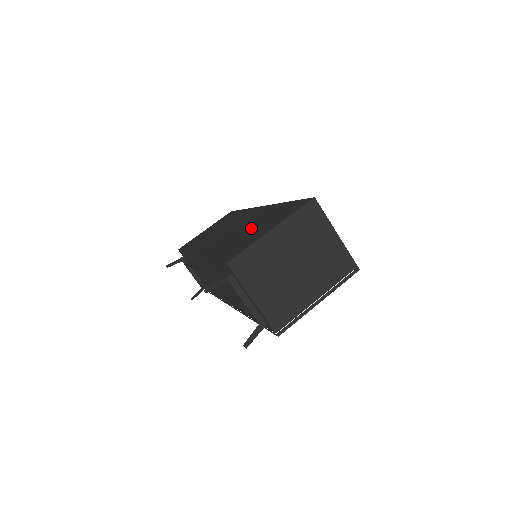
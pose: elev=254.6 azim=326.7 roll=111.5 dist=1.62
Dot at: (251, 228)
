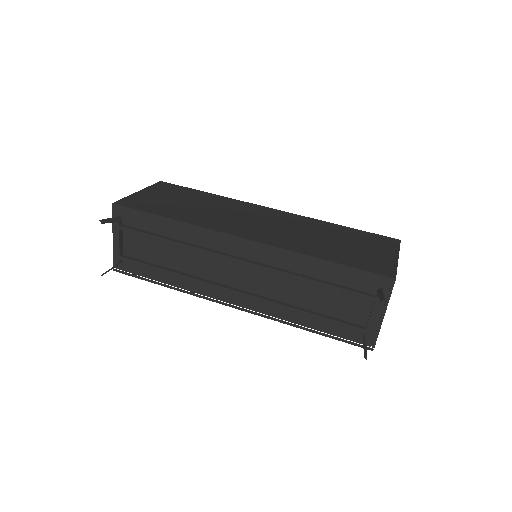
Dot at: (334, 240)
